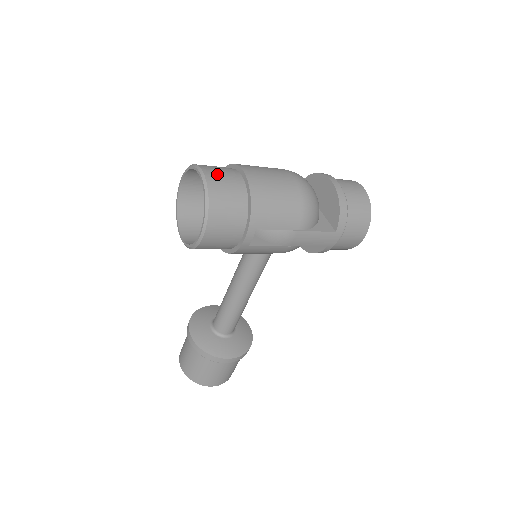
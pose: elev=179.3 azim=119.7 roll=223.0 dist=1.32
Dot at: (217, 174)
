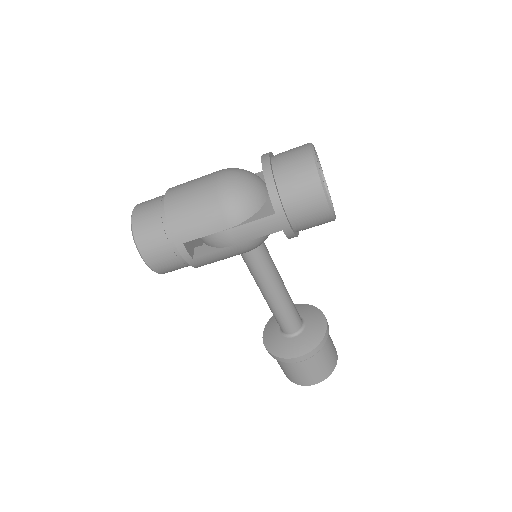
Dot at: (144, 207)
